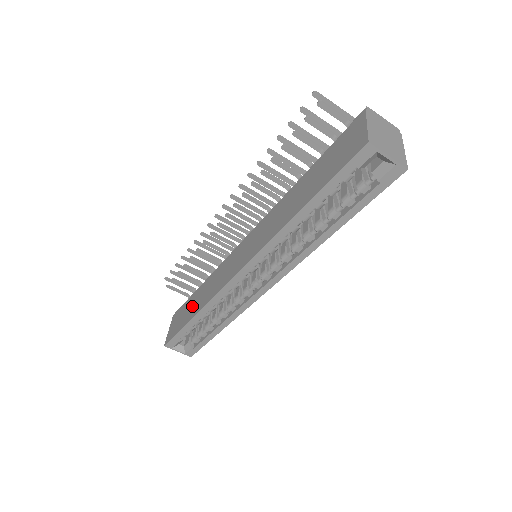
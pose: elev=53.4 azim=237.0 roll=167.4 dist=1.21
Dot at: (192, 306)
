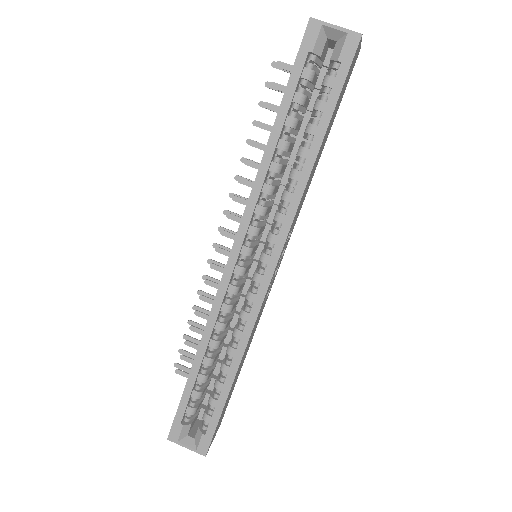
Dot at: occluded
